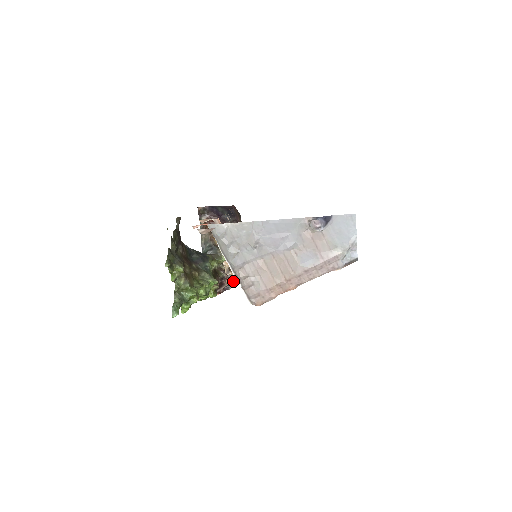
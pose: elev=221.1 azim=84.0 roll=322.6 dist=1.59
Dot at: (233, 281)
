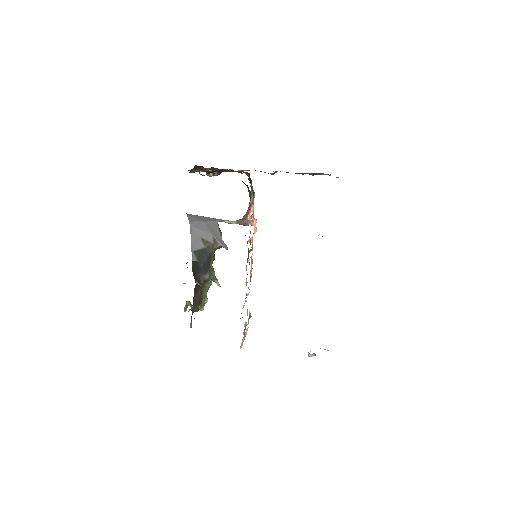
Dot at: occluded
